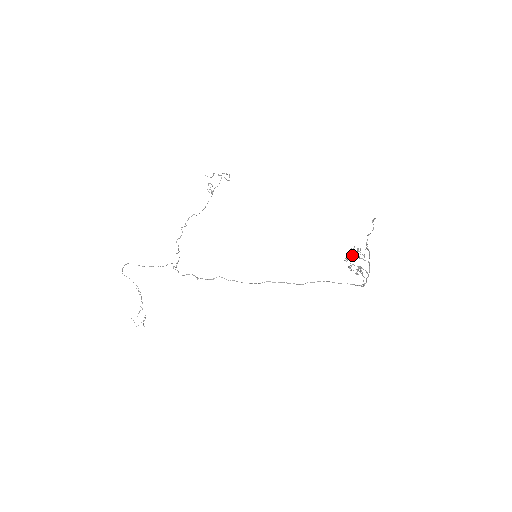
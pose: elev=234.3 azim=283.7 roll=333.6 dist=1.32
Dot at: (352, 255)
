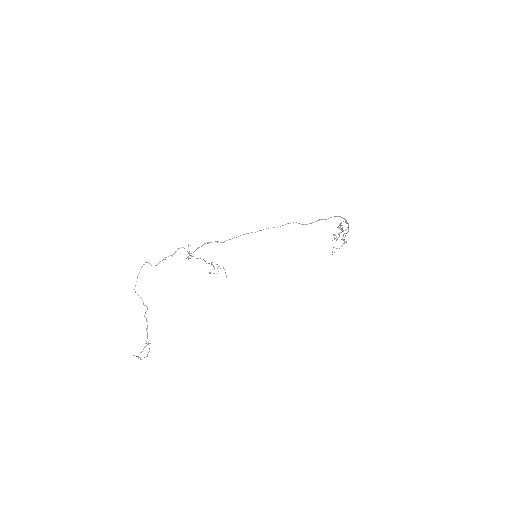
Dot at: (336, 248)
